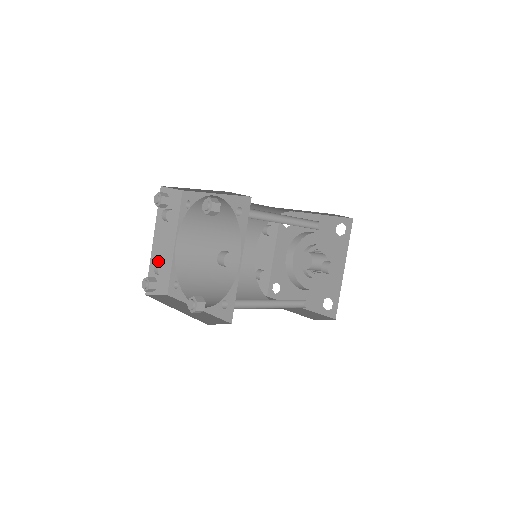
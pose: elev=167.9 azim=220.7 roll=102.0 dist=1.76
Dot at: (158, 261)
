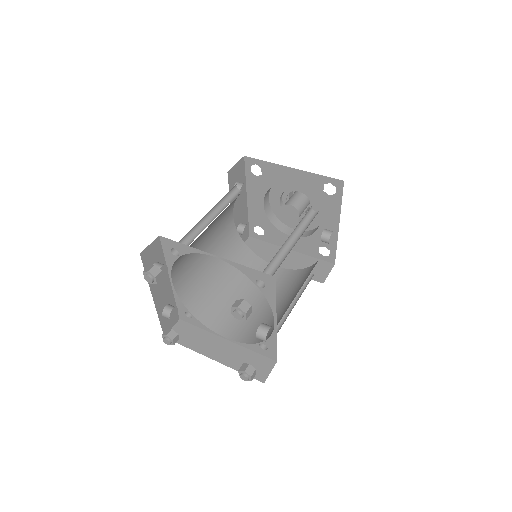
Dot at: (163, 307)
